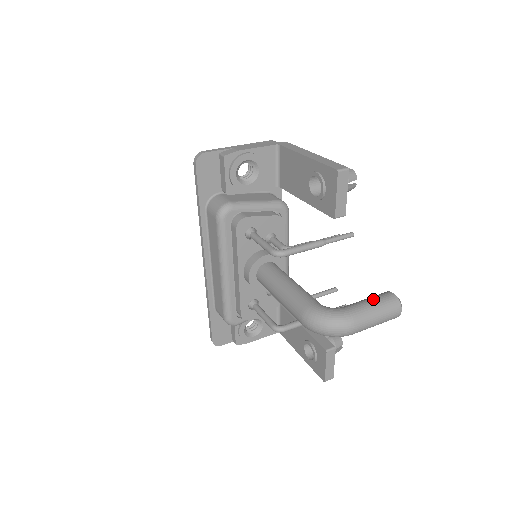
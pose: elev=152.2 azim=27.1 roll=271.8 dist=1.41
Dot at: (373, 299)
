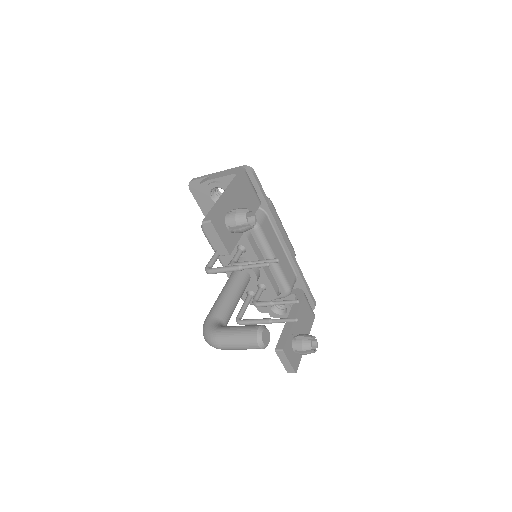
Dot at: (240, 328)
